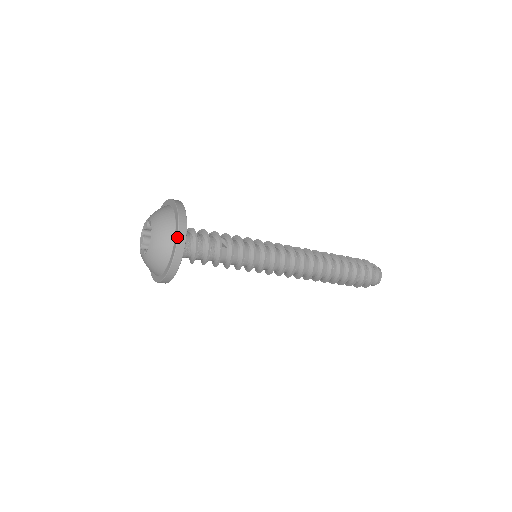
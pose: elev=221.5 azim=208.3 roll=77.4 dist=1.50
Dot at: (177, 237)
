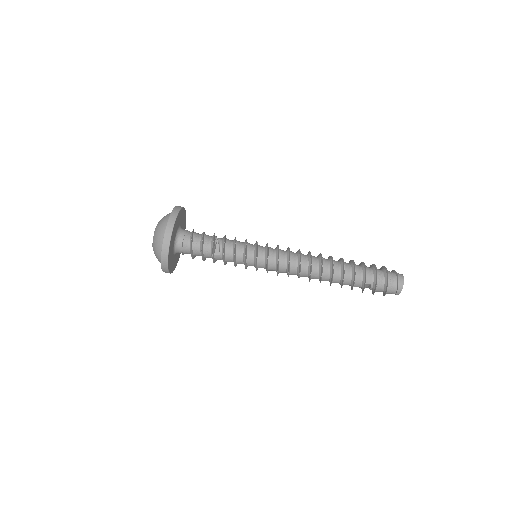
Dot at: (161, 262)
